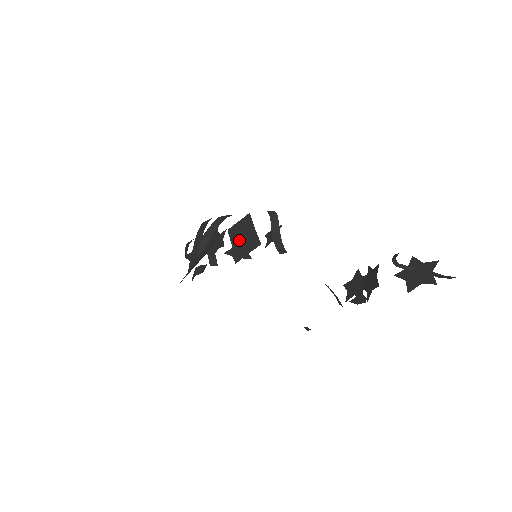
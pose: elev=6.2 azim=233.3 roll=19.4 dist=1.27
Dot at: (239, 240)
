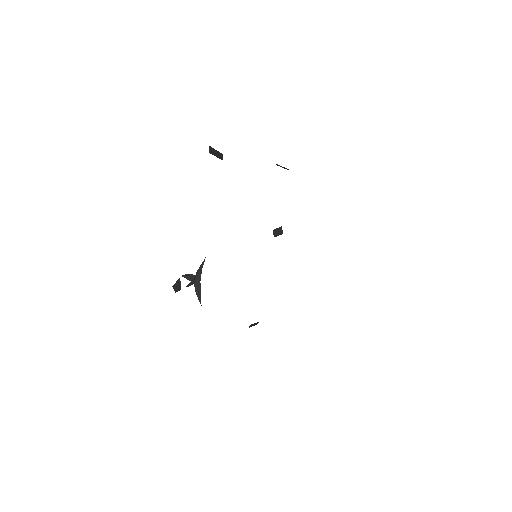
Dot at: occluded
